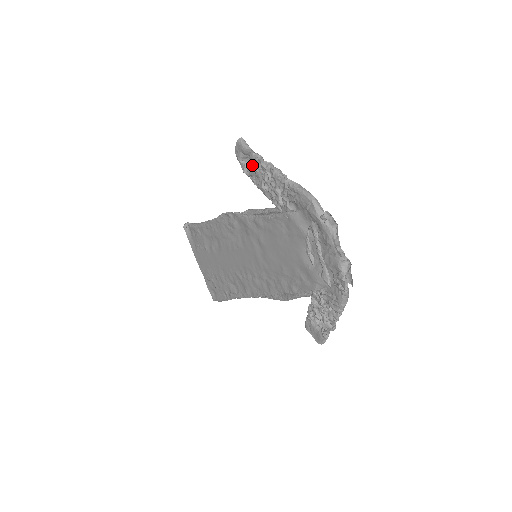
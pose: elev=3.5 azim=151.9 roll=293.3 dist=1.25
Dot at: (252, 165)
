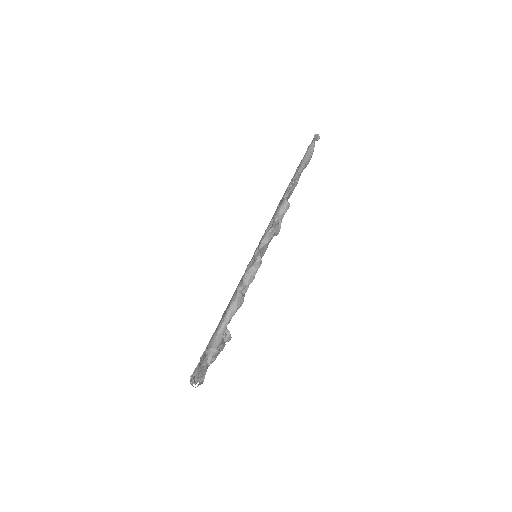
Dot at: occluded
